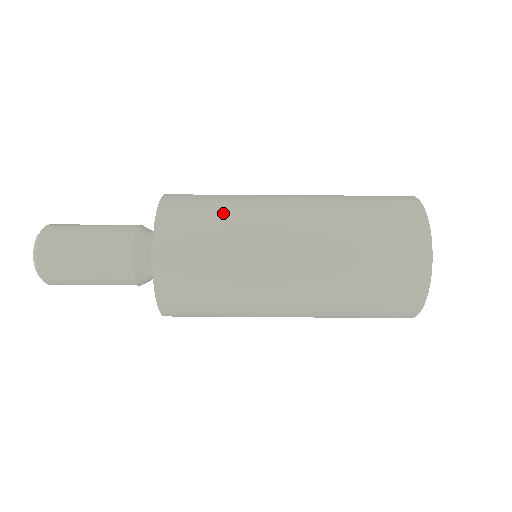
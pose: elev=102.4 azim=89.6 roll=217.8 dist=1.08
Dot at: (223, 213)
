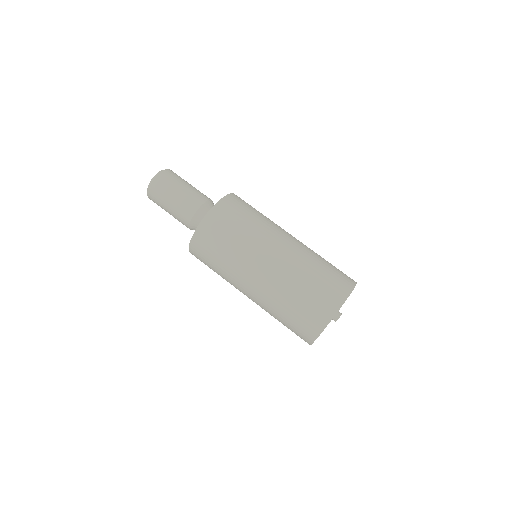
Dot at: (245, 228)
